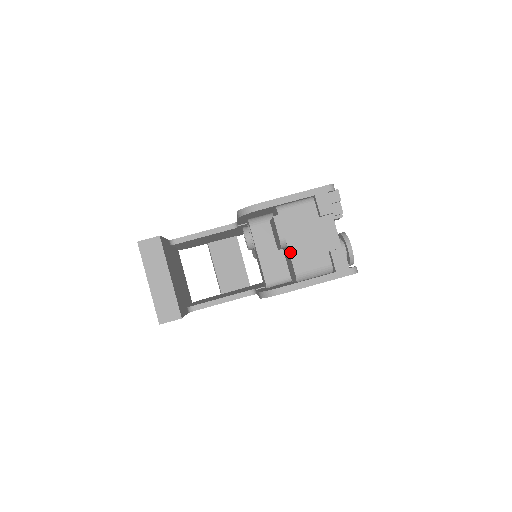
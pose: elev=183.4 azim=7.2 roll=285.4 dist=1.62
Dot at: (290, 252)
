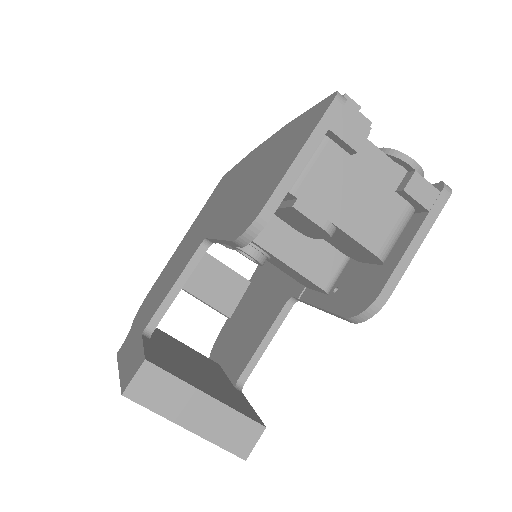
Dot at: (351, 235)
